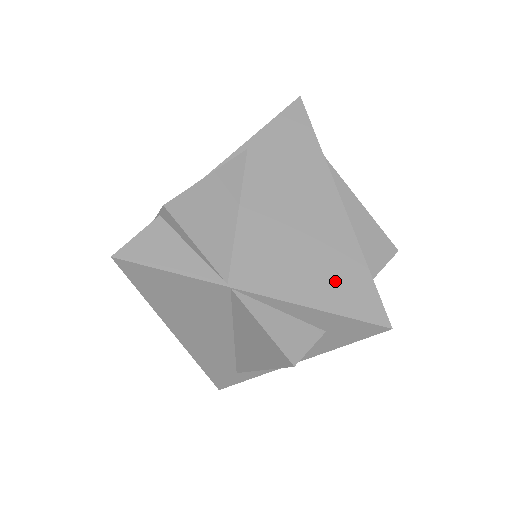
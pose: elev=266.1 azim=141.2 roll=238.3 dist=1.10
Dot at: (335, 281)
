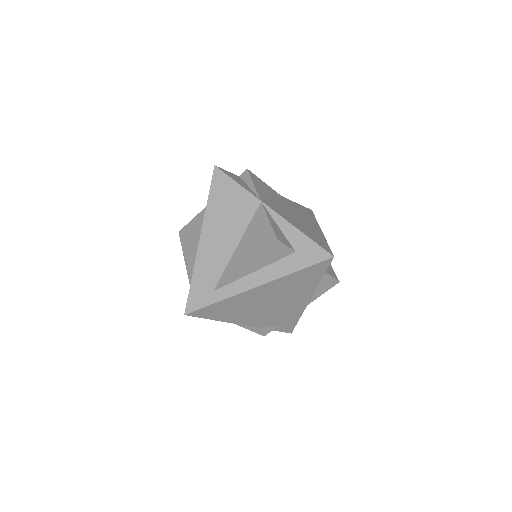
Dot at: (310, 233)
